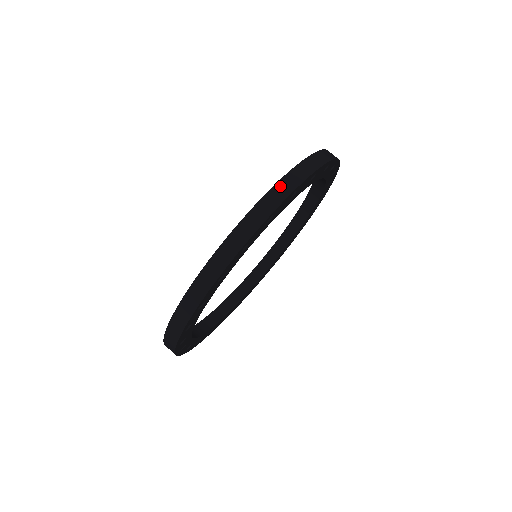
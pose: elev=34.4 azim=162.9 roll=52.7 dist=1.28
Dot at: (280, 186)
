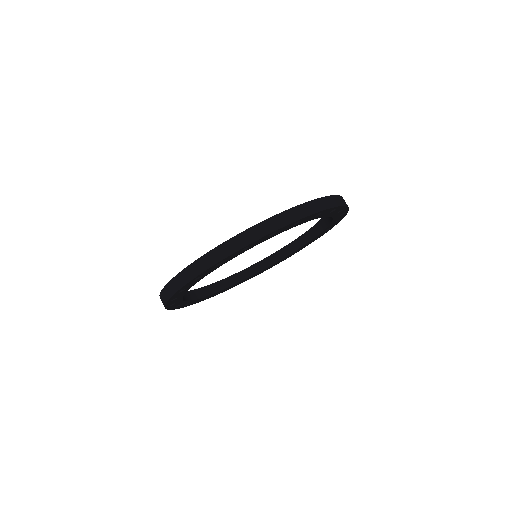
Dot at: (331, 198)
